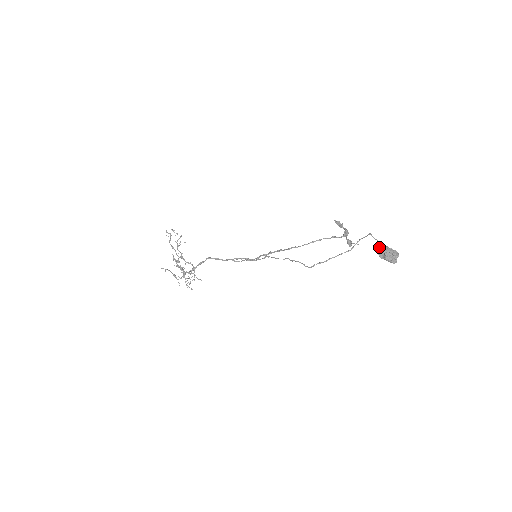
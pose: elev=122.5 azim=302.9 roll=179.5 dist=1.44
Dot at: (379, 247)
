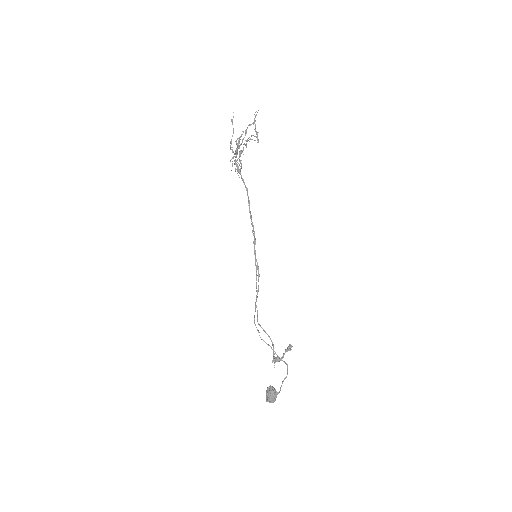
Dot at: (272, 390)
